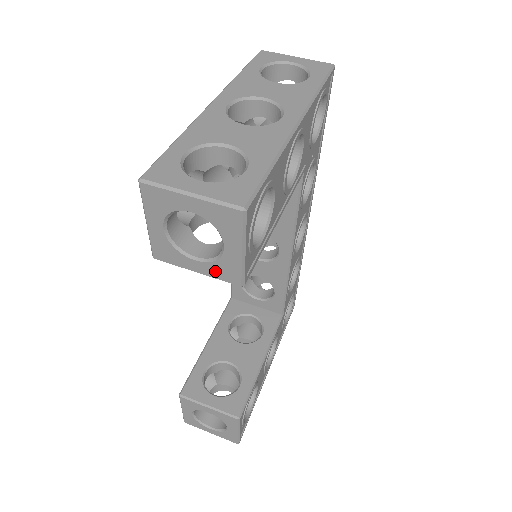
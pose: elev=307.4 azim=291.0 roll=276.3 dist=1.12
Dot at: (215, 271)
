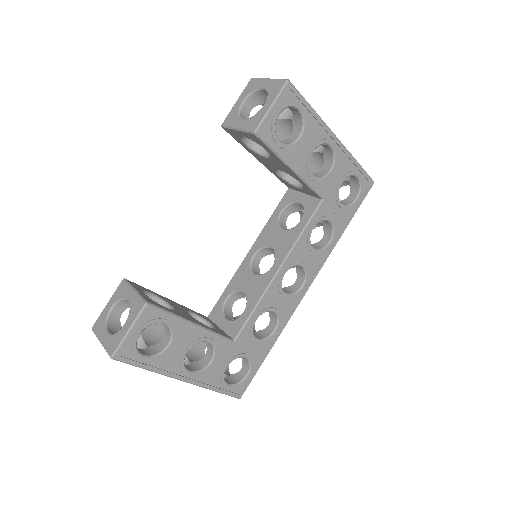
Dot at: (248, 124)
